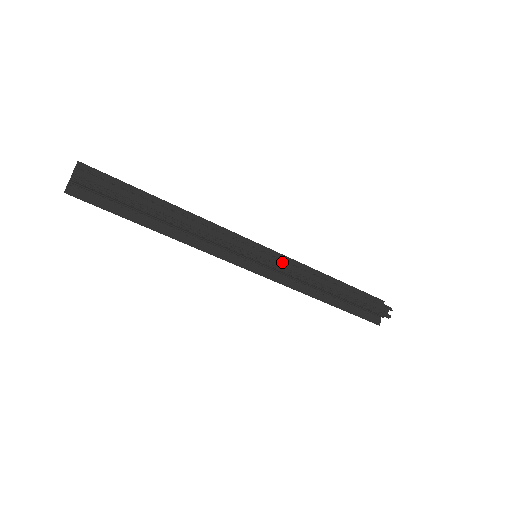
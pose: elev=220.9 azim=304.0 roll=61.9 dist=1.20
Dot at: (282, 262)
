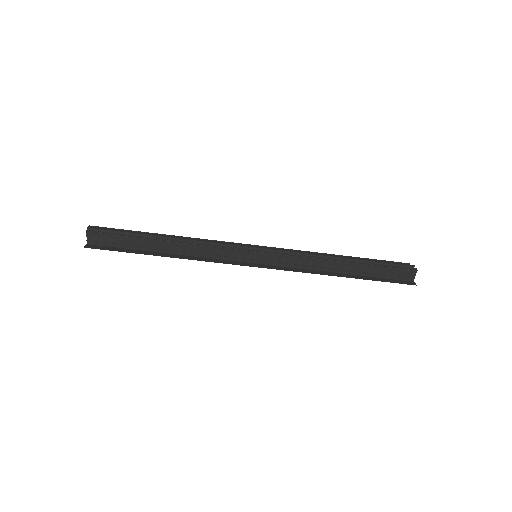
Dot at: (279, 249)
